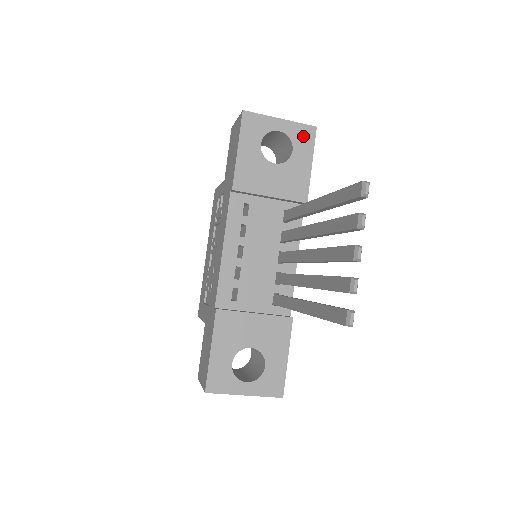
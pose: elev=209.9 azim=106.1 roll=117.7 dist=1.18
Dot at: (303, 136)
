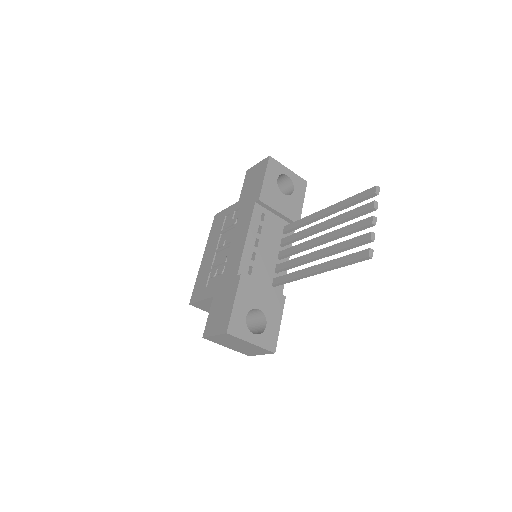
Dot at: (300, 184)
